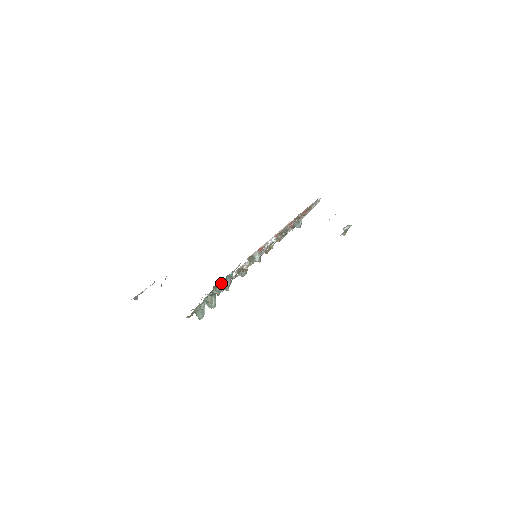
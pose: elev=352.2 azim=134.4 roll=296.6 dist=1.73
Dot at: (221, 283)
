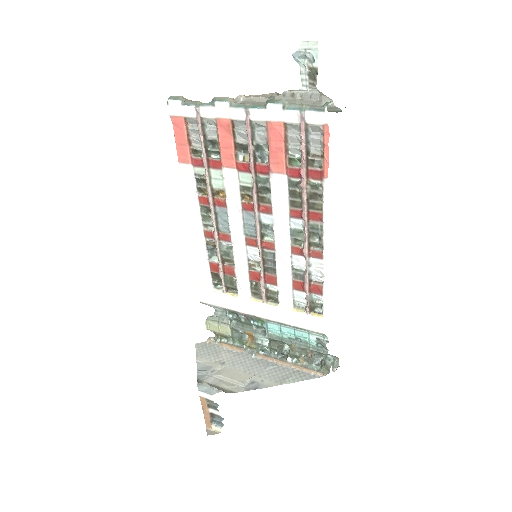
Dot at: (332, 368)
